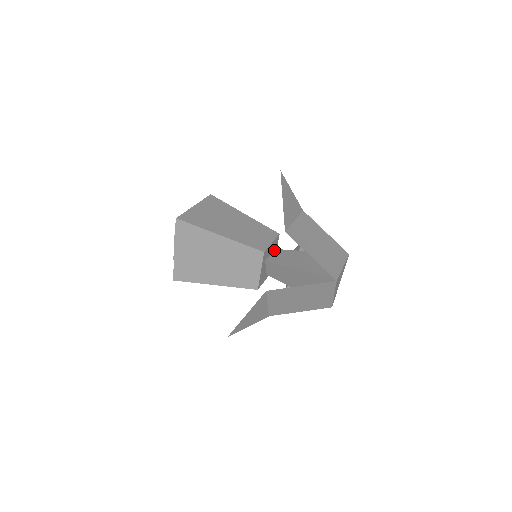
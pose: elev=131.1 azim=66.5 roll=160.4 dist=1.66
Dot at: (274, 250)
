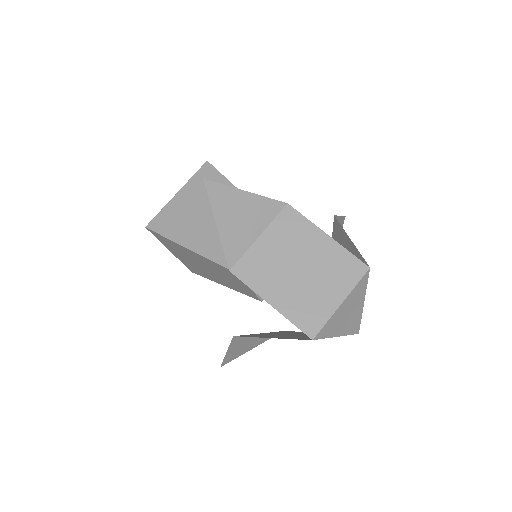
Dot at: occluded
